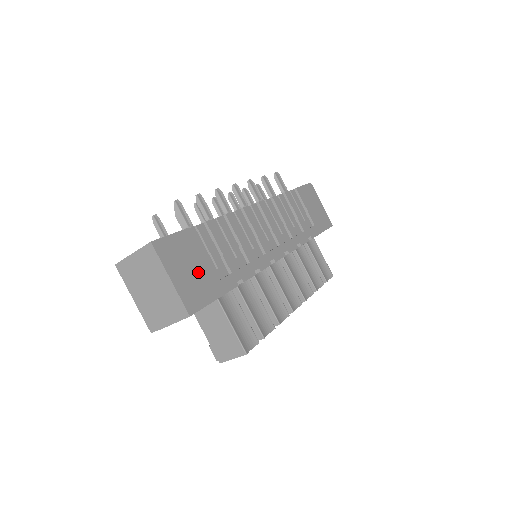
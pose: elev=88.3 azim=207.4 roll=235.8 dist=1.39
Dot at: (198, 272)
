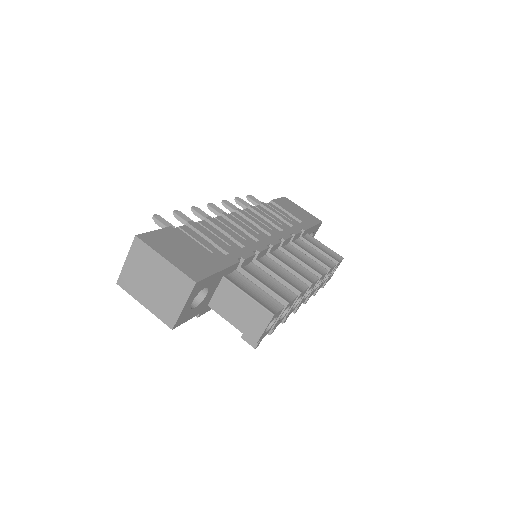
Dot at: (192, 254)
